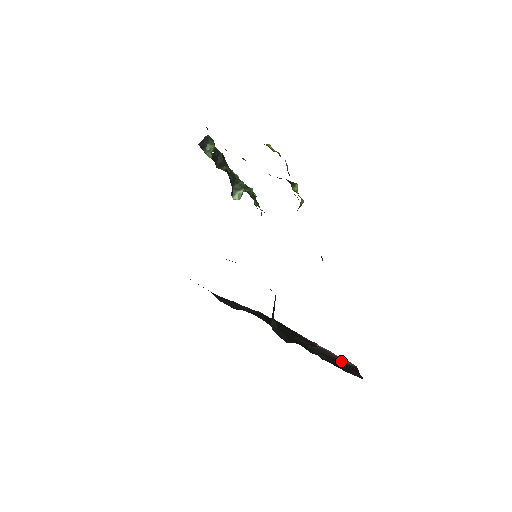
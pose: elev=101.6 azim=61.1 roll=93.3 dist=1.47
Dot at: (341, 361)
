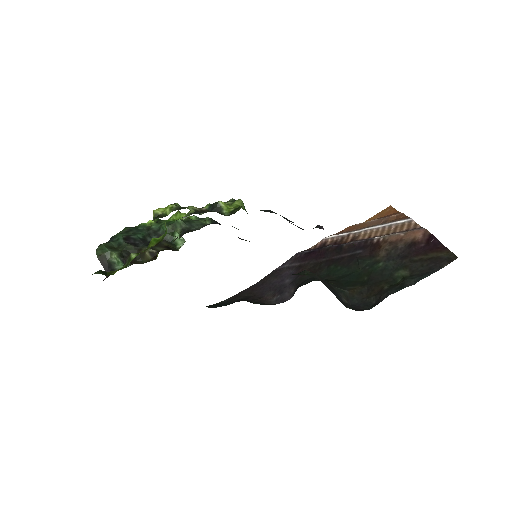
Dot at: (414, 246)
